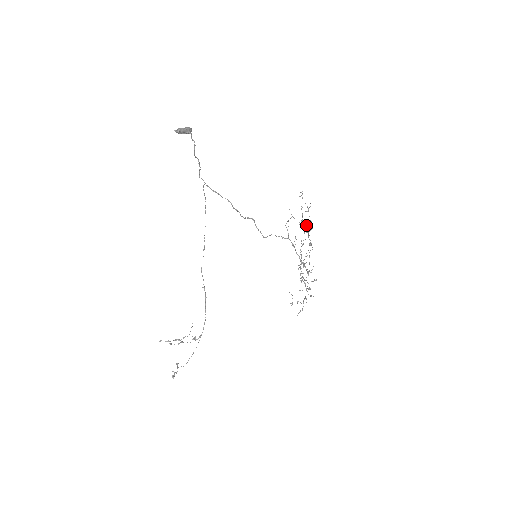
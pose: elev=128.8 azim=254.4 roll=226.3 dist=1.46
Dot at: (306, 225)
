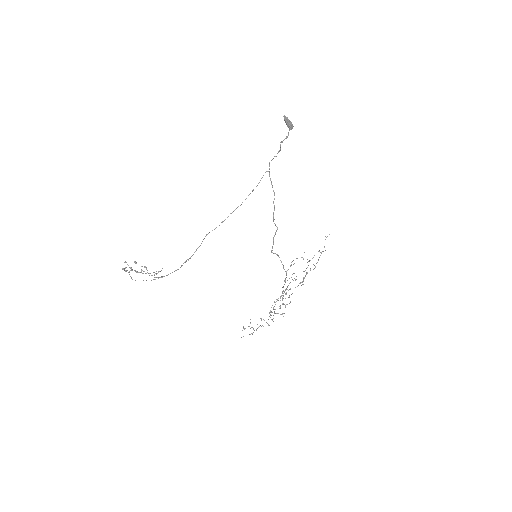
Dot at: occluded
